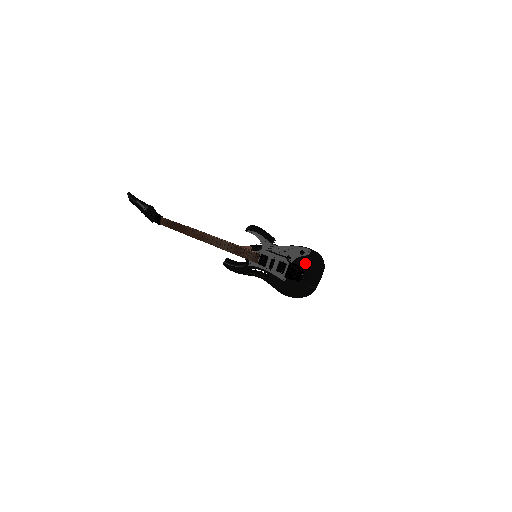
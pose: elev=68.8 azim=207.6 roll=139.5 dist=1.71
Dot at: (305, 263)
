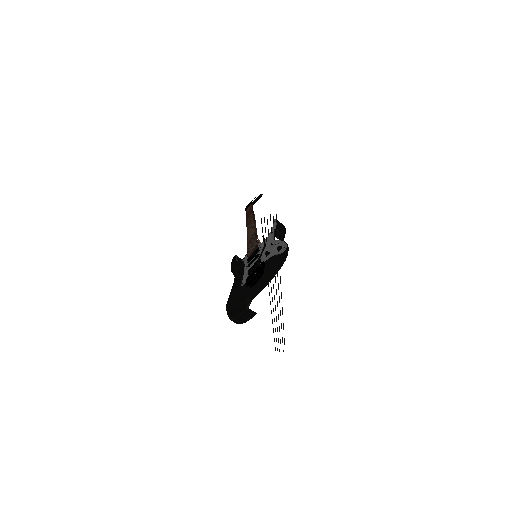
Dot at: (271, 265)
